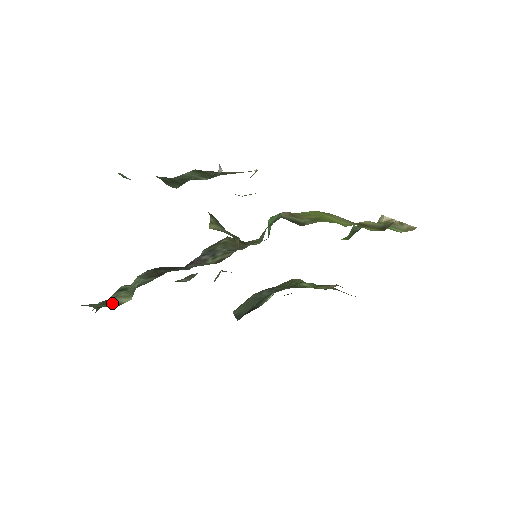
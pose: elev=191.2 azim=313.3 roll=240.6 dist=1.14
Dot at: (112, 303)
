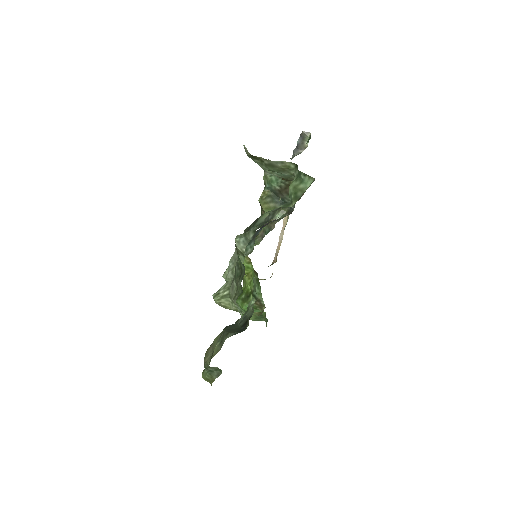
Dot at: occluded
